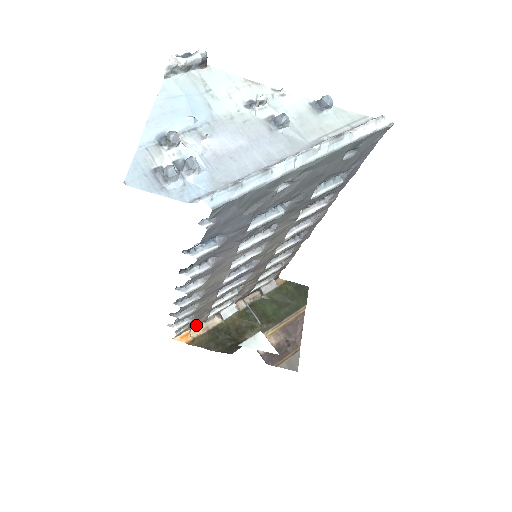
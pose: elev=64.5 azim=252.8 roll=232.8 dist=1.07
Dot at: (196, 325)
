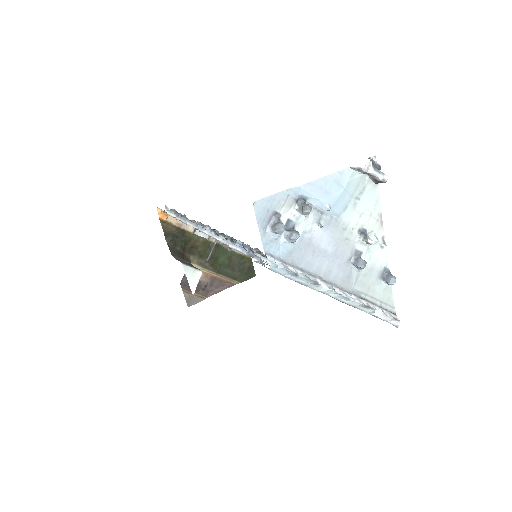
Dot at: occluded
